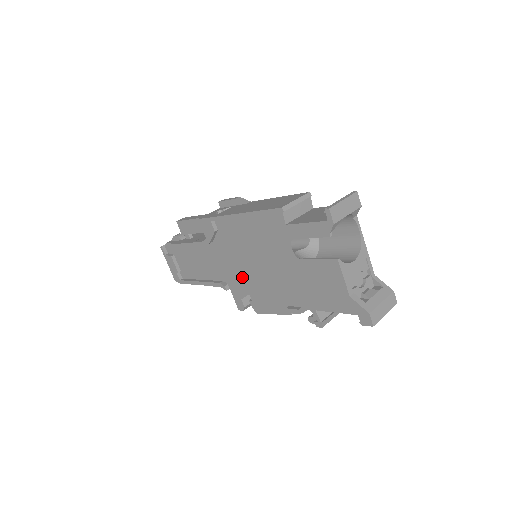
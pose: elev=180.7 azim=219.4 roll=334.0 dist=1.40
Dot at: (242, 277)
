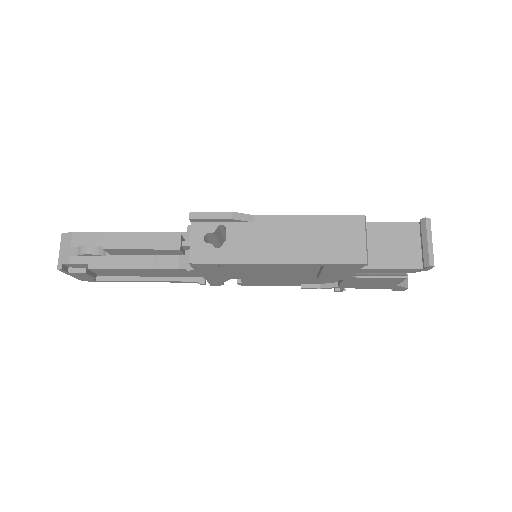
Dot at: (239, 277)
